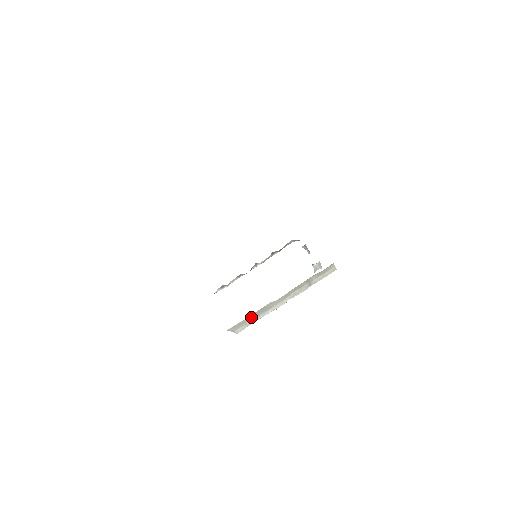
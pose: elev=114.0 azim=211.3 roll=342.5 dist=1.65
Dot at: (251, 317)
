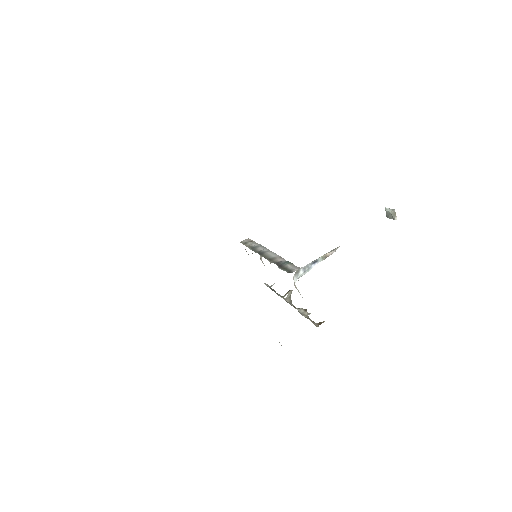
Dot at: occluded
